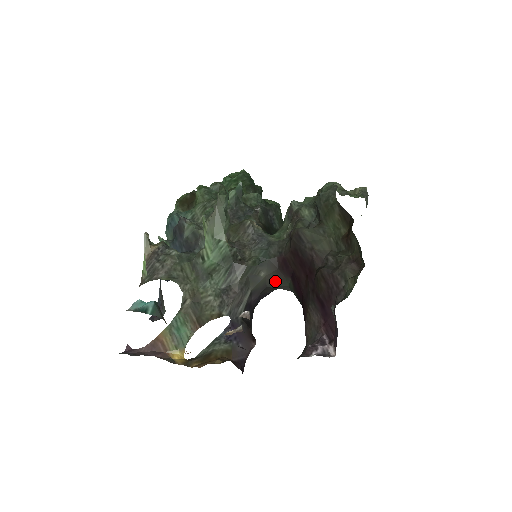
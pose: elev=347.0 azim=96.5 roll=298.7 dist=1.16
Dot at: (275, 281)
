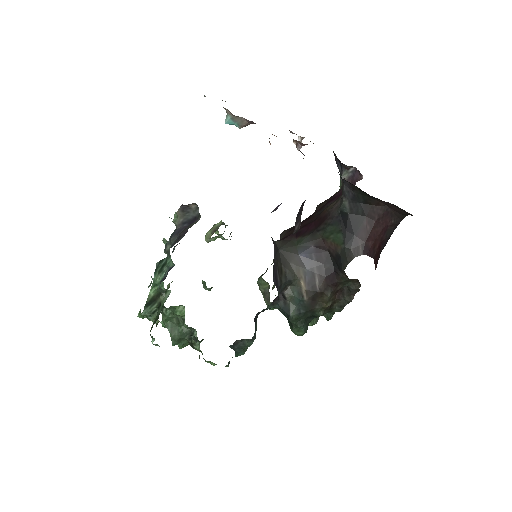
Dot at: (284, 244)
